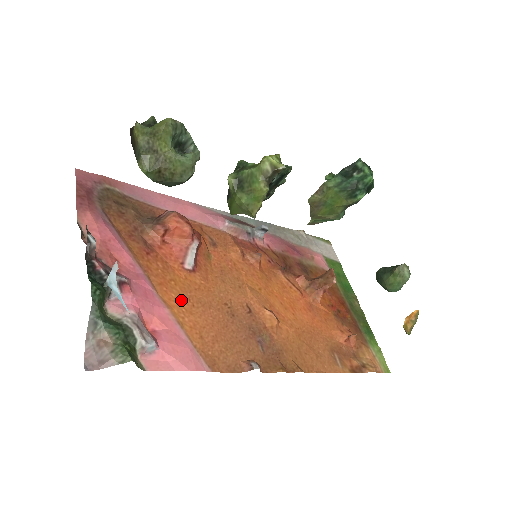
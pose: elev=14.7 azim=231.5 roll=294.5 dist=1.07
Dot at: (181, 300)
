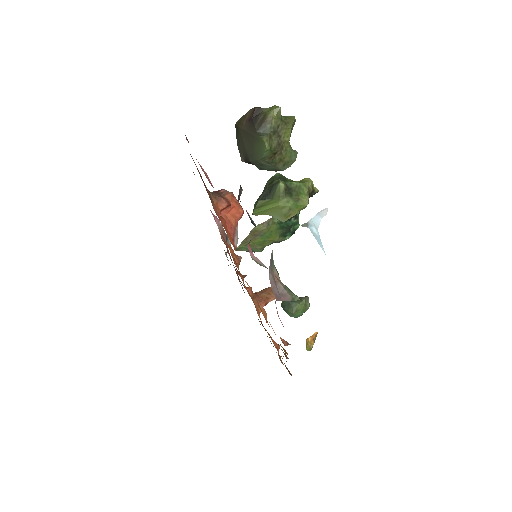
Dot at: occluded
